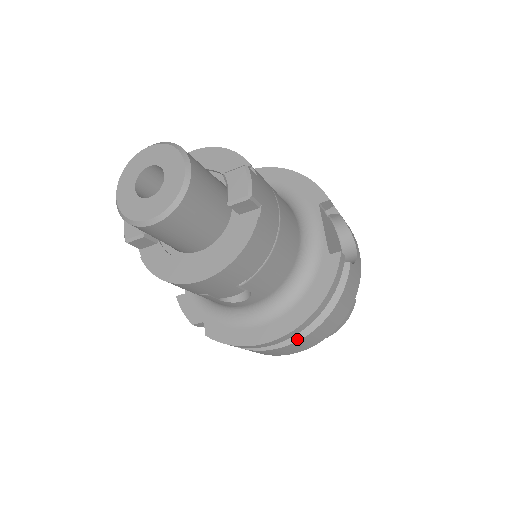
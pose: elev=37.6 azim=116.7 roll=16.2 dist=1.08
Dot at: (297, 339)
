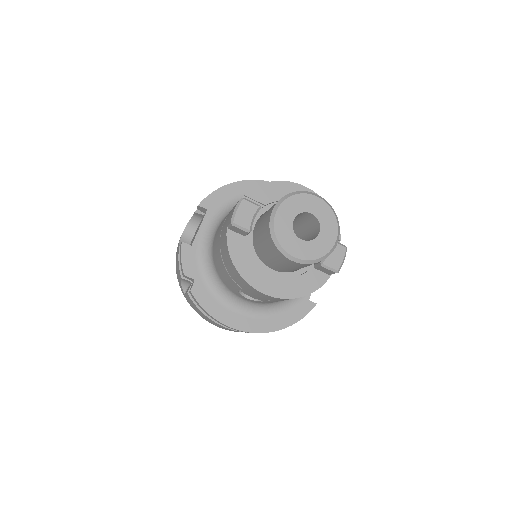
Dot at: occluded
